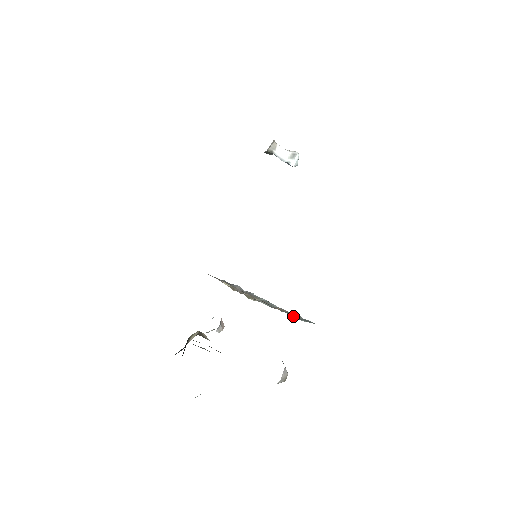
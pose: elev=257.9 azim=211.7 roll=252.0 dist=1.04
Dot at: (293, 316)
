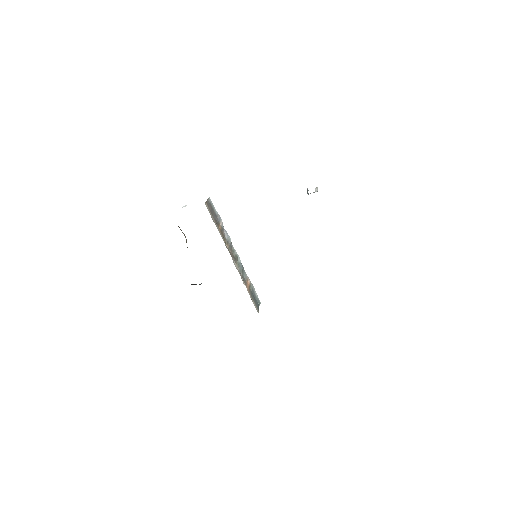
Dot at: (255, 297)
